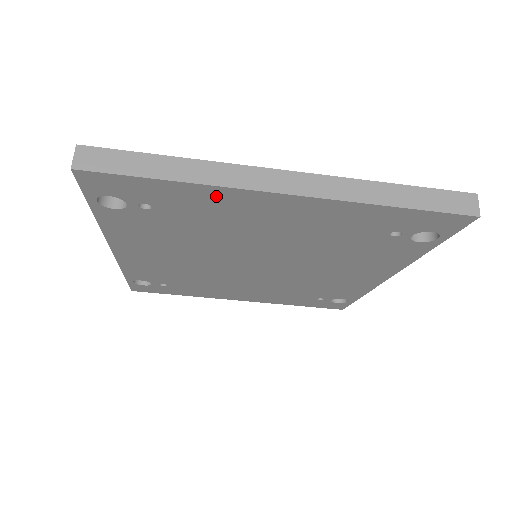
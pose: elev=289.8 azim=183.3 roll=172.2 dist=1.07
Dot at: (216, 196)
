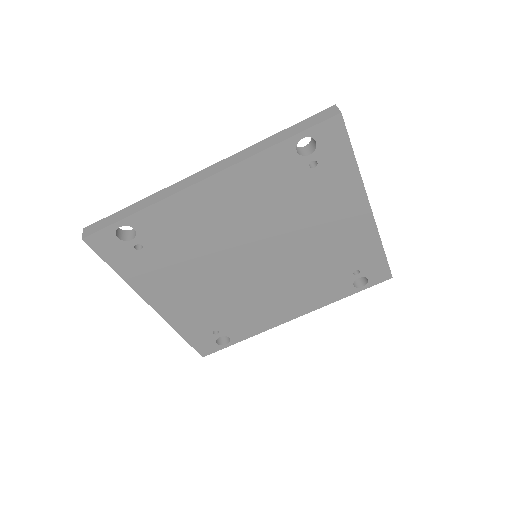
Dot at: (351, 187)
